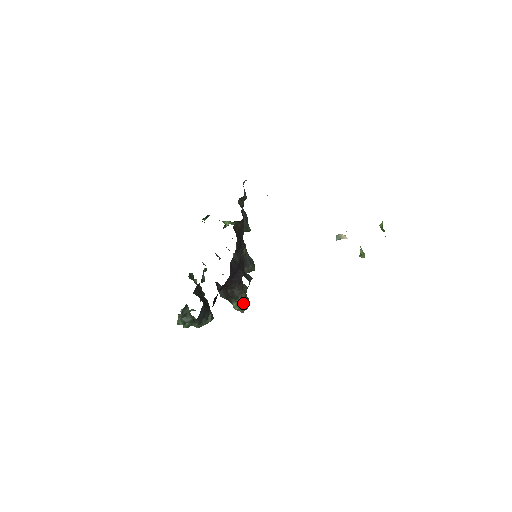
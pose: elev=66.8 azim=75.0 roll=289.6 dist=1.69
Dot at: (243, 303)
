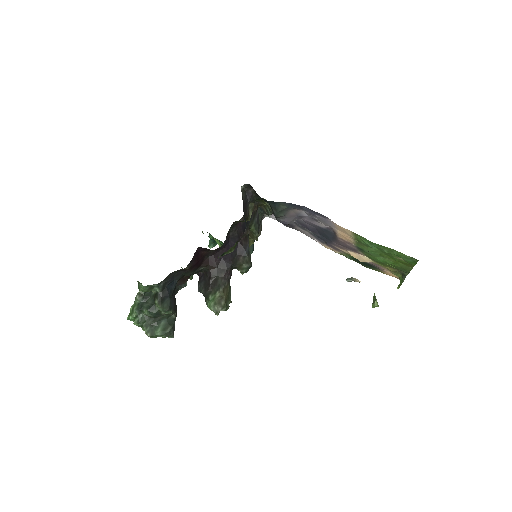
Dot at: (223, 298)
